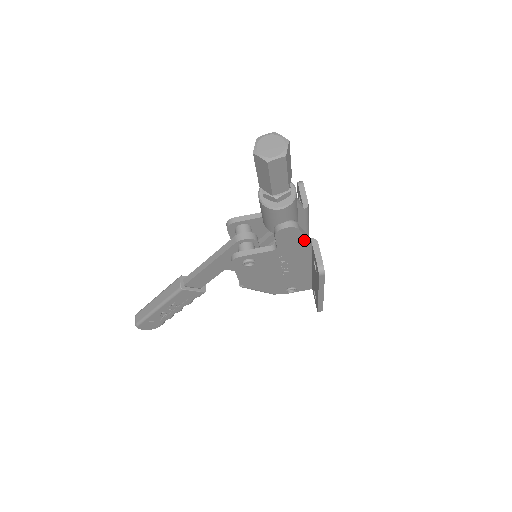
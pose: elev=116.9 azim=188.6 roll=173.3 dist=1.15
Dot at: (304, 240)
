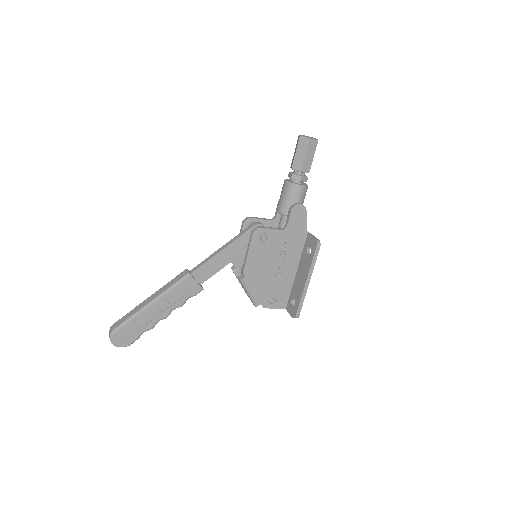
Dot at: (304, 226)
